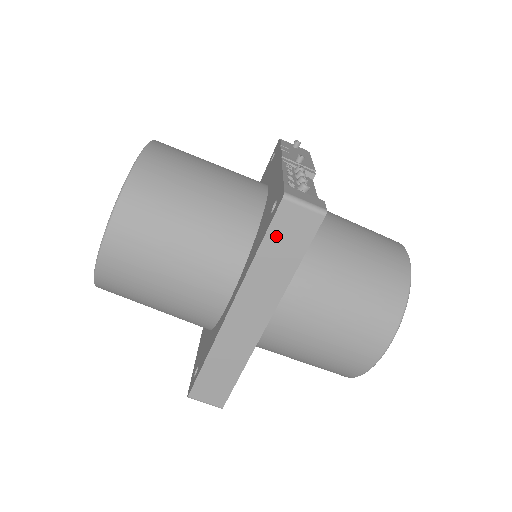
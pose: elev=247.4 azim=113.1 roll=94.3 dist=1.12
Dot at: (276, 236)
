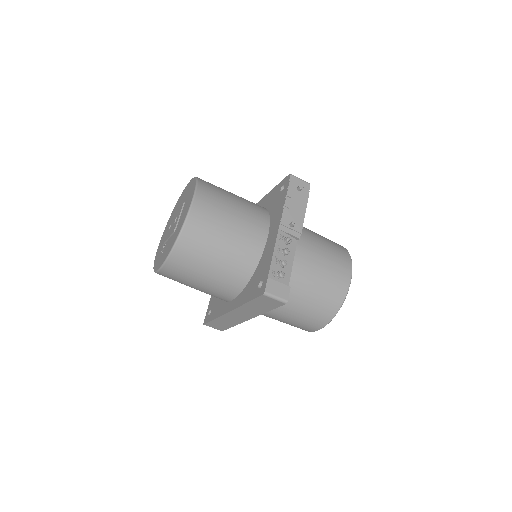
Dot at: (258, 302)
